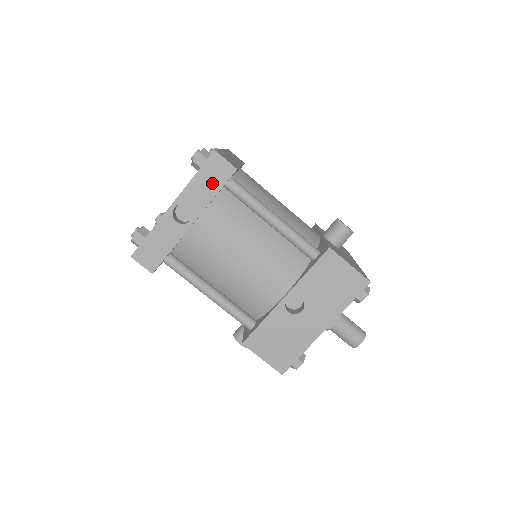
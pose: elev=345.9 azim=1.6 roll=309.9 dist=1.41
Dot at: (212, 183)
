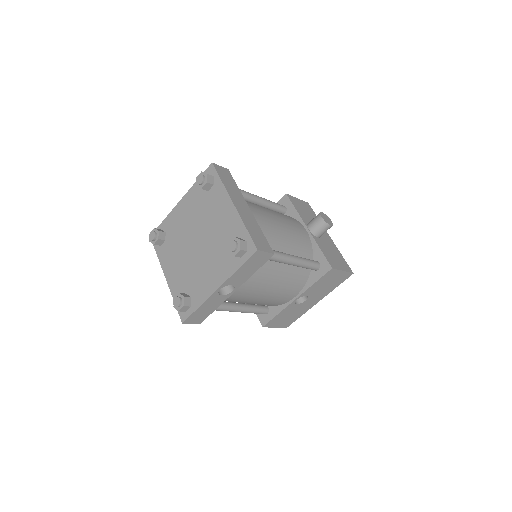
Dot at: (253, 267)
